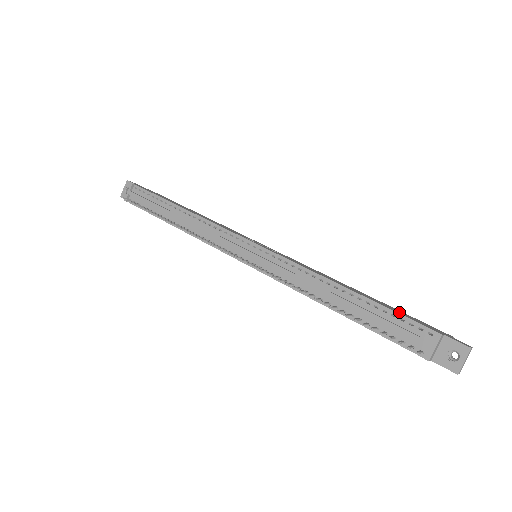
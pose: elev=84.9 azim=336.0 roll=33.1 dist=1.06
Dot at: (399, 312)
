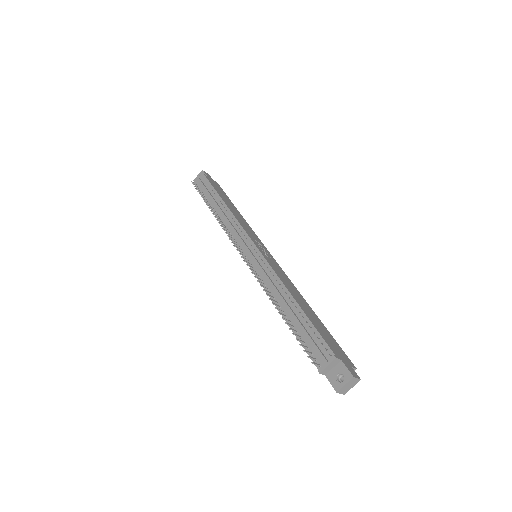
Dot at: (323, 332)
